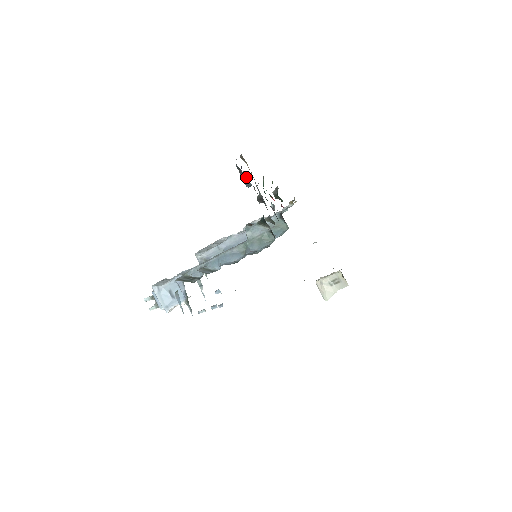
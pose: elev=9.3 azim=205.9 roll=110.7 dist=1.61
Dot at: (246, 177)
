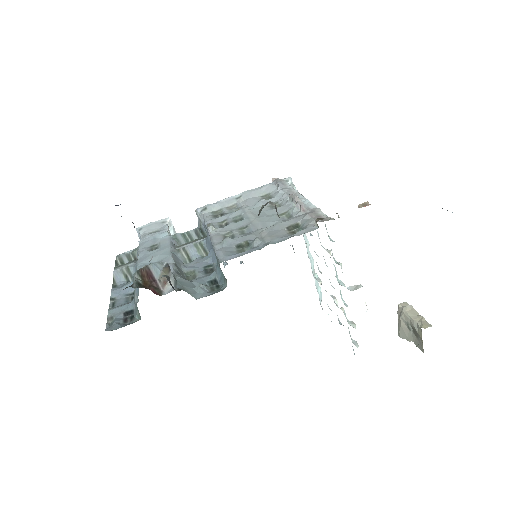
Dot at: occluded
